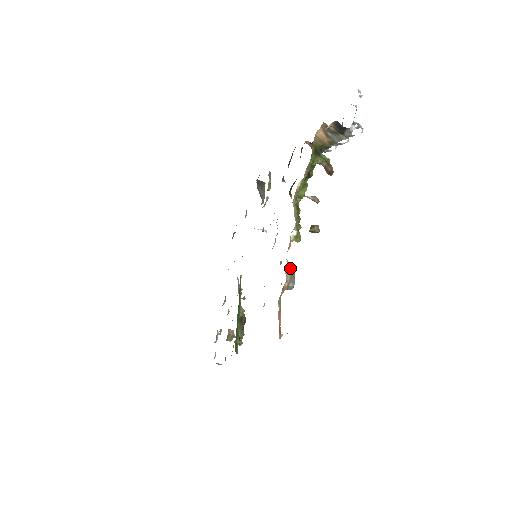
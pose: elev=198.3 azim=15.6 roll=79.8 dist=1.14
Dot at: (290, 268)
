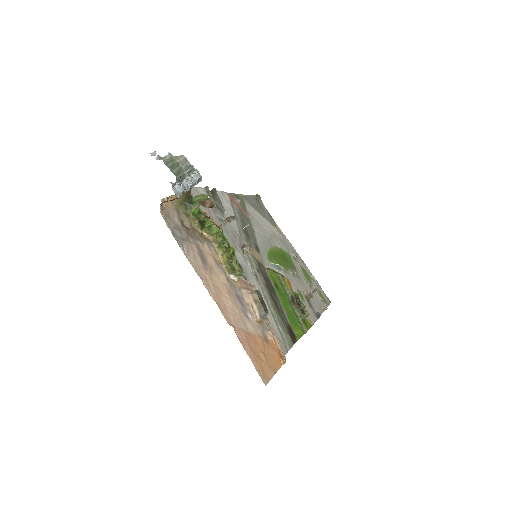
Dot at: (255, 298)
